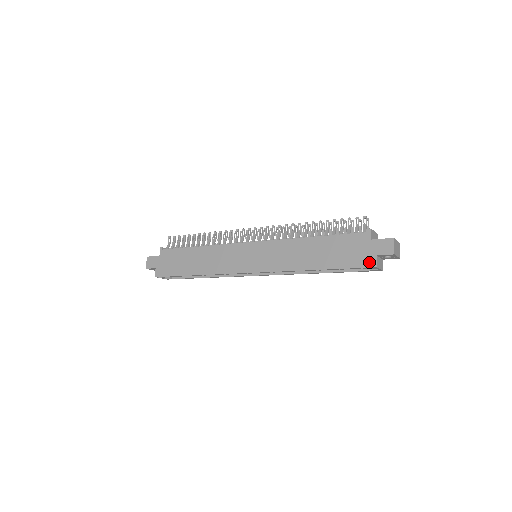
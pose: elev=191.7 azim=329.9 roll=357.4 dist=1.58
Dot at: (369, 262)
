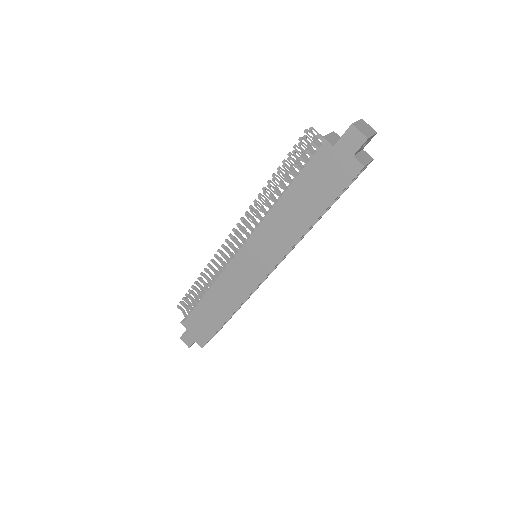
Dot at: (353, 169)
